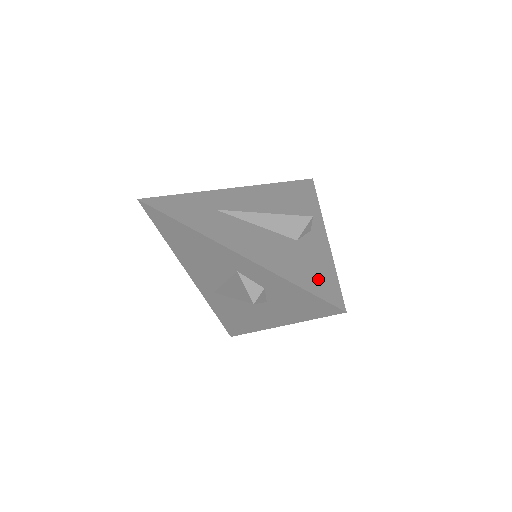
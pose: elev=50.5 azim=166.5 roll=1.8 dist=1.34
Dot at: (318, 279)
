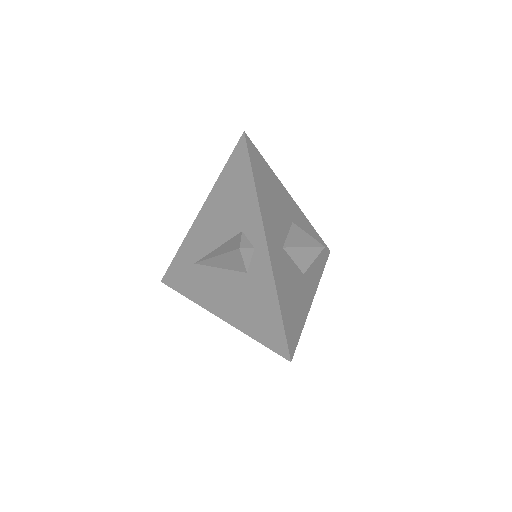
Dot at: (267, 325)
